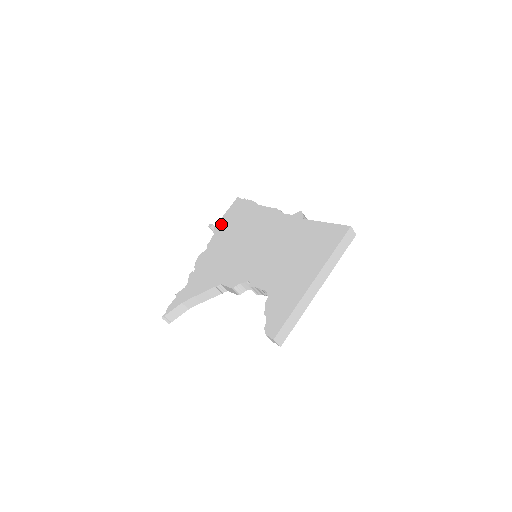
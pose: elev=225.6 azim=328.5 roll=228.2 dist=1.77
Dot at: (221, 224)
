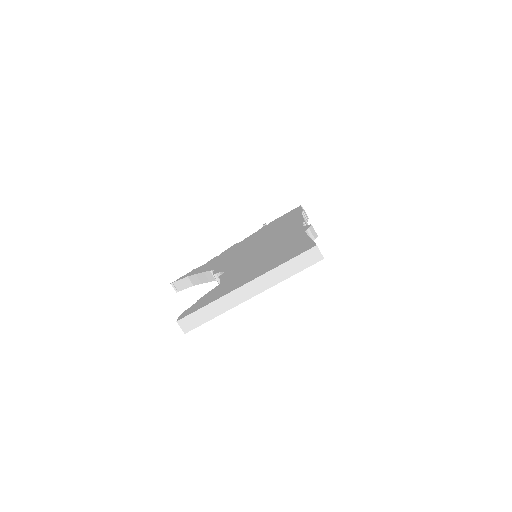
Dot at: (269, 224)
